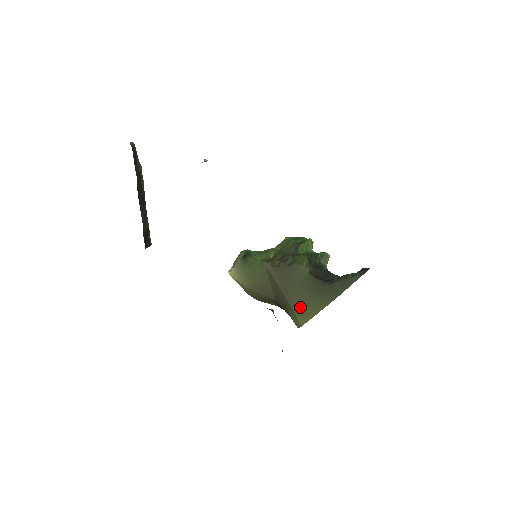
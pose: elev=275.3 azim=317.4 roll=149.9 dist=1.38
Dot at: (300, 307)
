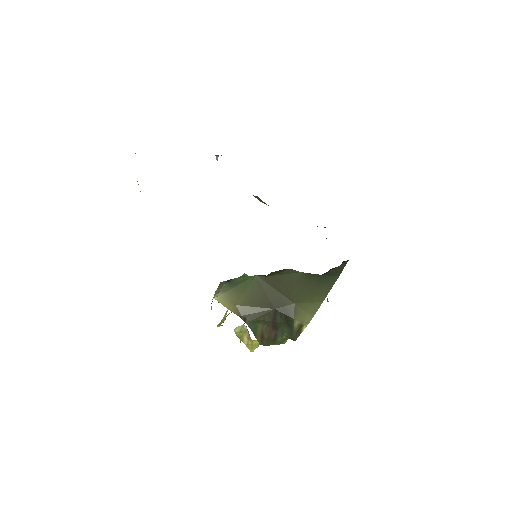
Dot at: (305, 300)
